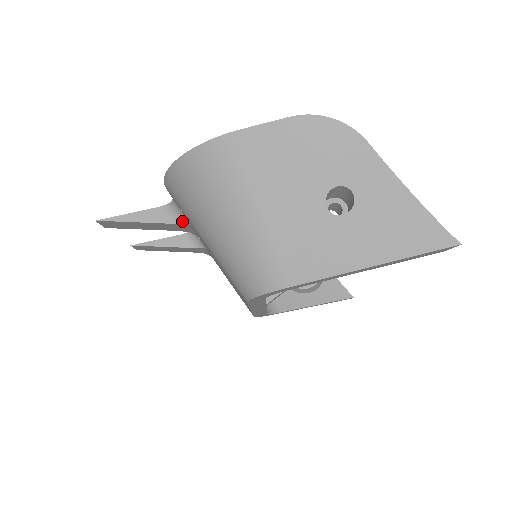
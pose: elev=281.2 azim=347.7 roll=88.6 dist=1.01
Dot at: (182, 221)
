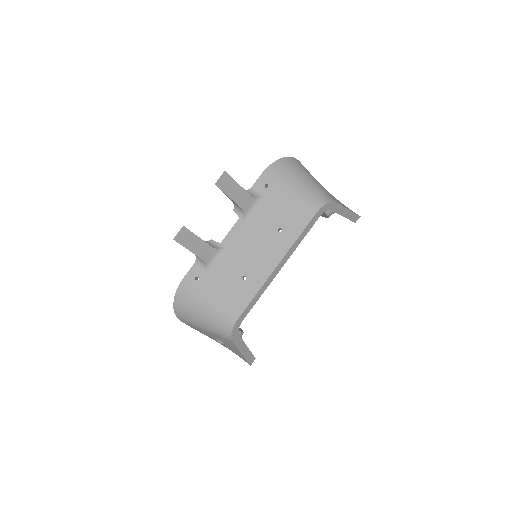
Dot at: (257, 197)
